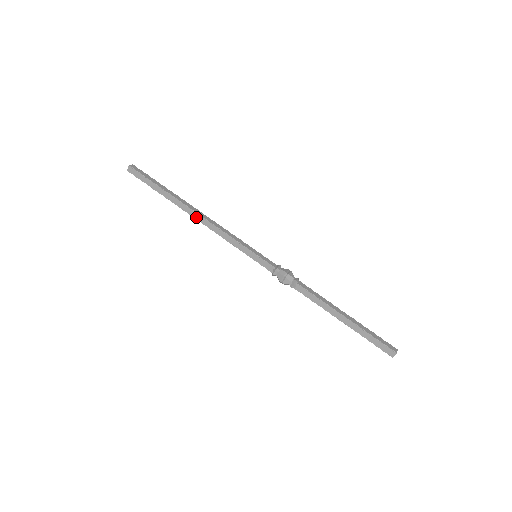
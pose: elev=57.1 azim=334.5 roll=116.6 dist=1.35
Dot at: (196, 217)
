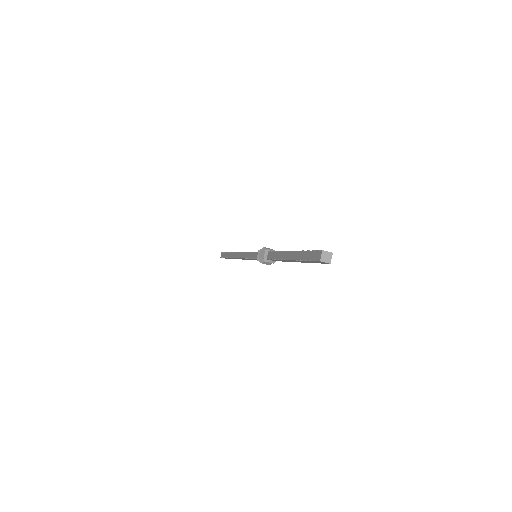
Dot at: (236, 256)
